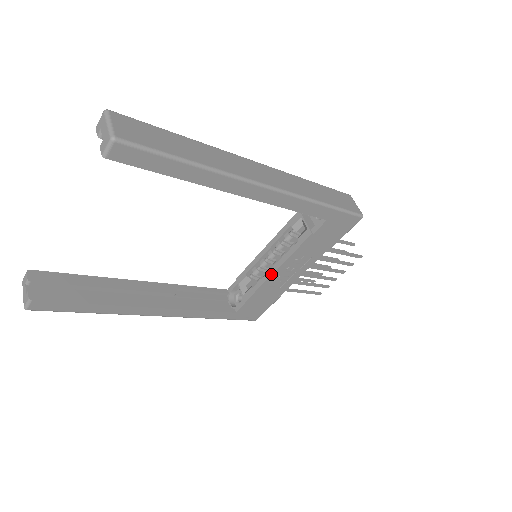
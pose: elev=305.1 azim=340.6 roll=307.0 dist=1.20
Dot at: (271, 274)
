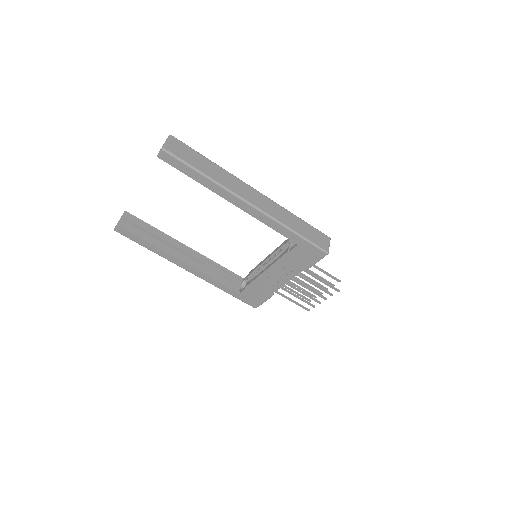
Dot at: (262, 272)
